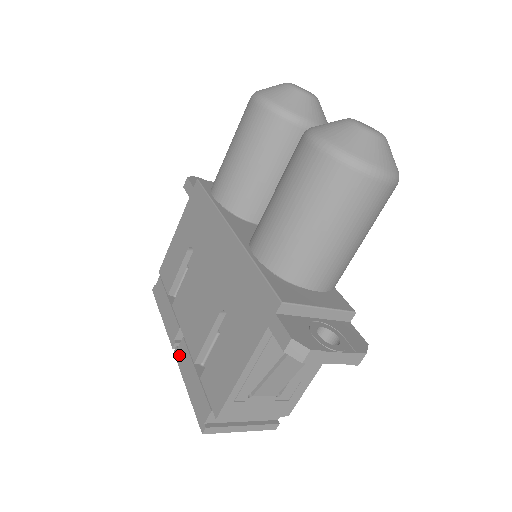
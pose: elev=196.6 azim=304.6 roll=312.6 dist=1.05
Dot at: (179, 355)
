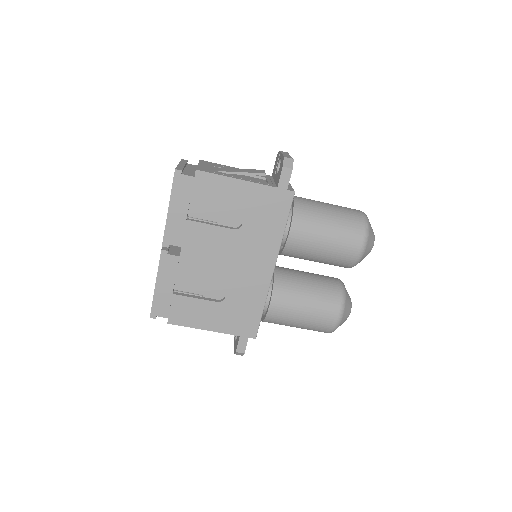
Dot at: (166, 260)
